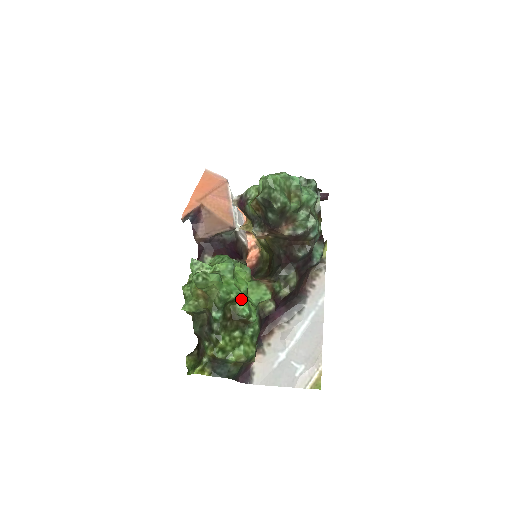
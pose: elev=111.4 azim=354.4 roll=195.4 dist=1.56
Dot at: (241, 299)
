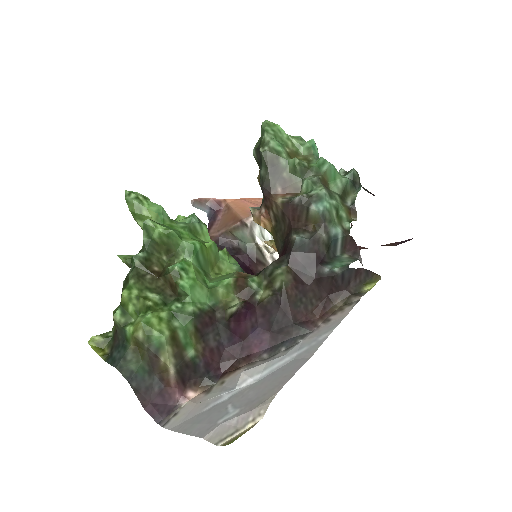
Dot at: (182, 255)
